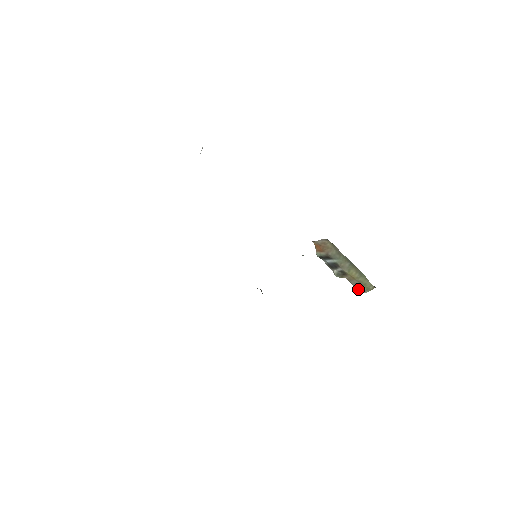
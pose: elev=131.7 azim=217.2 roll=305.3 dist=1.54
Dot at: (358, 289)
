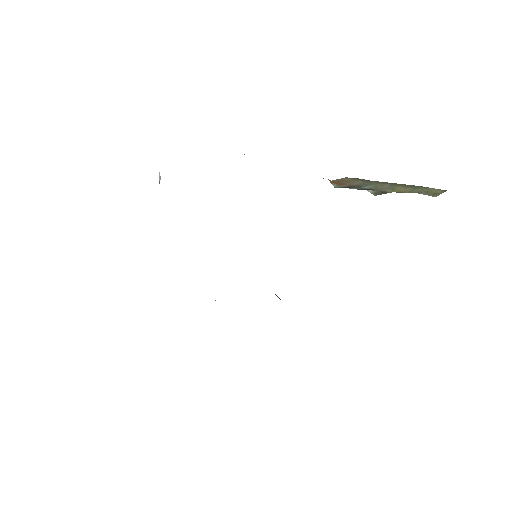
Dot at: occluded
